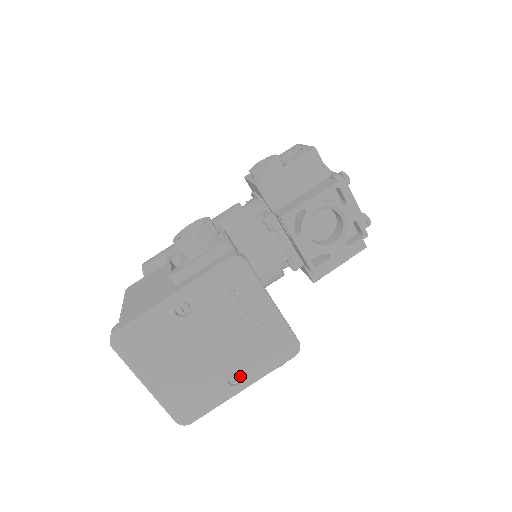
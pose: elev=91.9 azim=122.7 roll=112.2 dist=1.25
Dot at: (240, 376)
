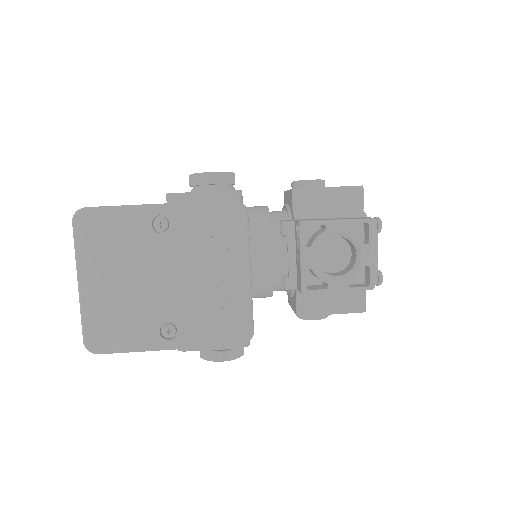
Dot at: (175, 331)
